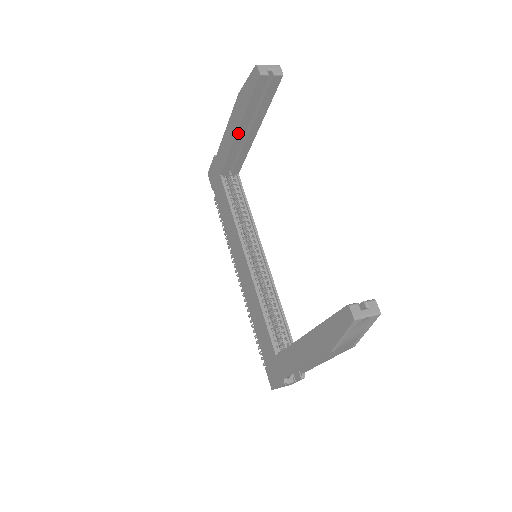
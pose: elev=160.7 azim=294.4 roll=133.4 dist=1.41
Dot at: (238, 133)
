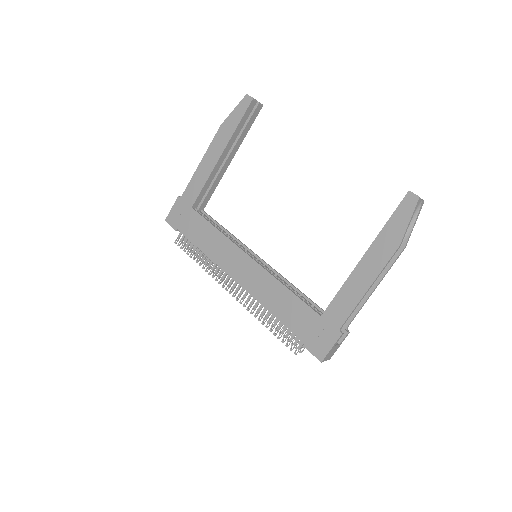
Dot at: (221, 157)
